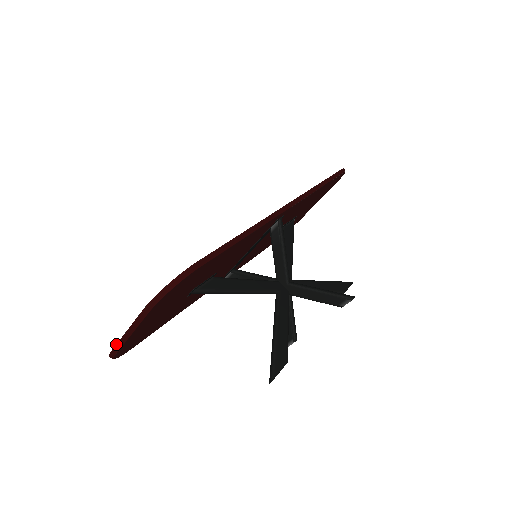
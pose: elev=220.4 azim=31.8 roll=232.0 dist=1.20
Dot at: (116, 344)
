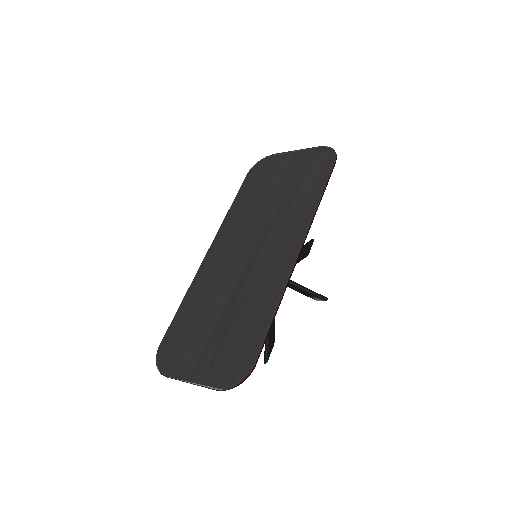
Dot at: occluded
